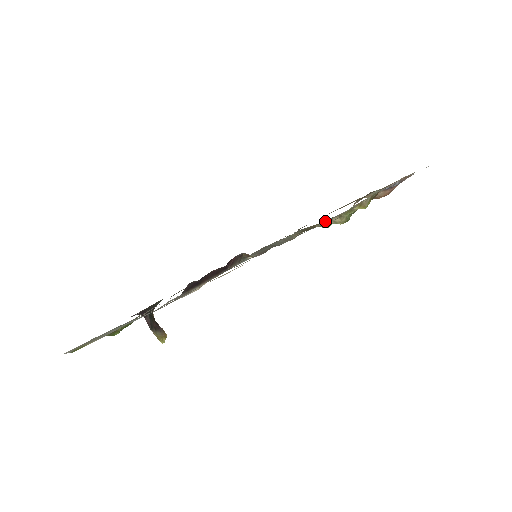
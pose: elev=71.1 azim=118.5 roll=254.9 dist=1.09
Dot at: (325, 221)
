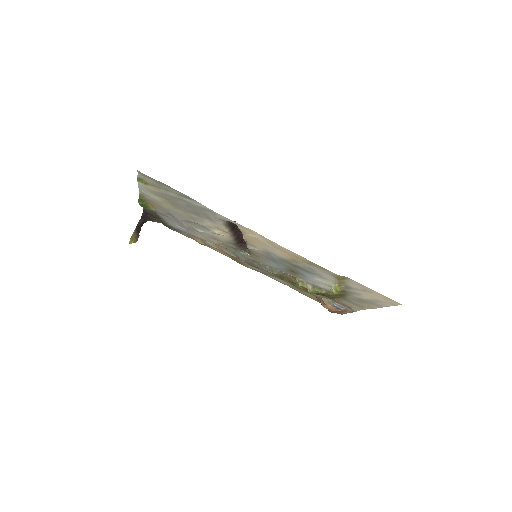
Dot at: (304, 280)
